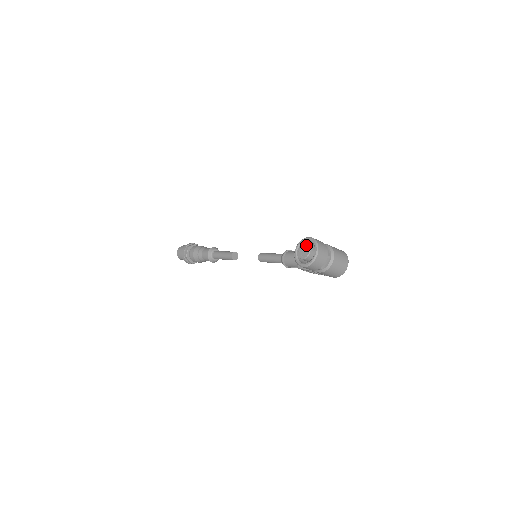
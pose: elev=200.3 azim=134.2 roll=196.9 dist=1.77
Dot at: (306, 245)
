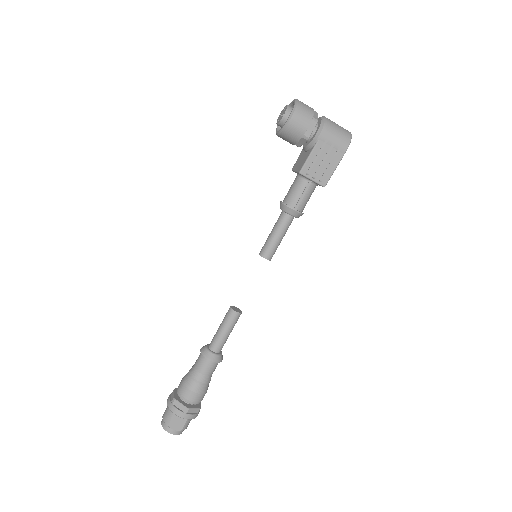
Dot at: (281, 112)
